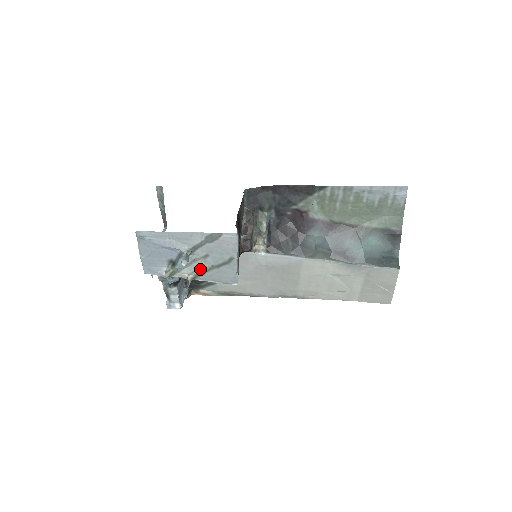
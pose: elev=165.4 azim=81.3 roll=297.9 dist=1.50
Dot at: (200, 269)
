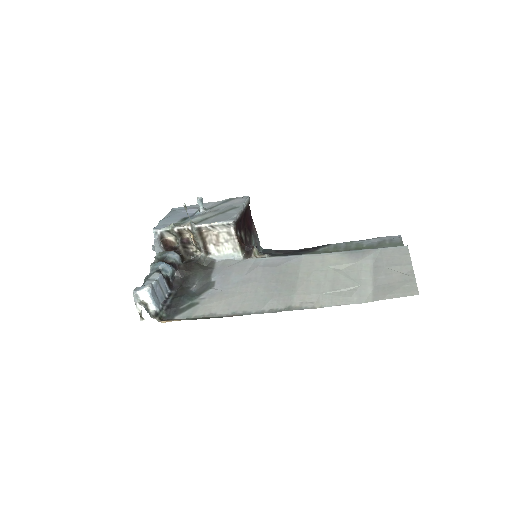
Dot at: (205, 218)
